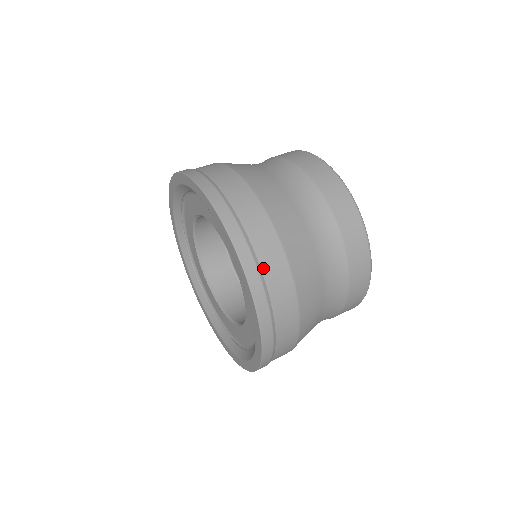
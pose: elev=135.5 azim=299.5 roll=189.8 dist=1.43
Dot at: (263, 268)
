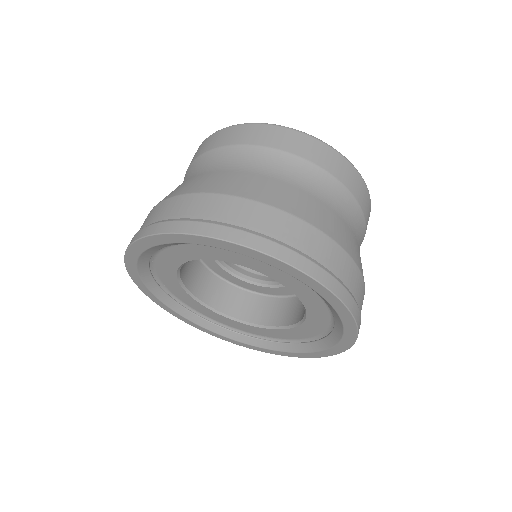
Dot at: (351, 289)
